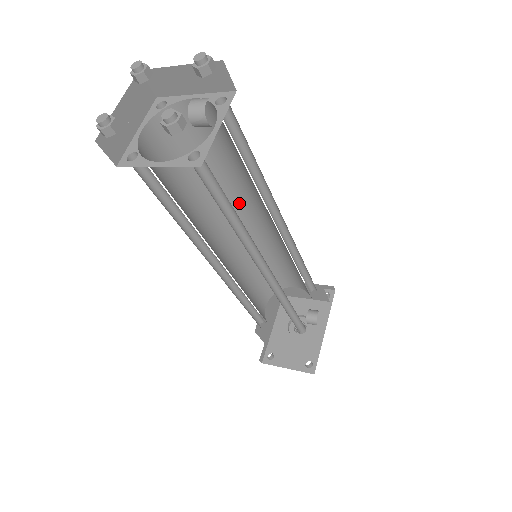
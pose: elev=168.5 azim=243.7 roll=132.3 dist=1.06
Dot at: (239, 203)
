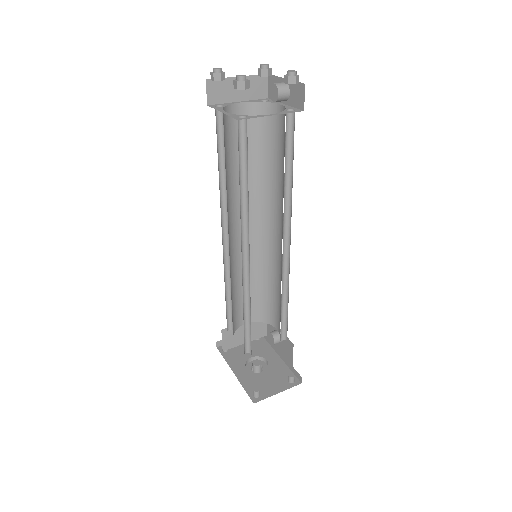
Dot at: (236, 212)
